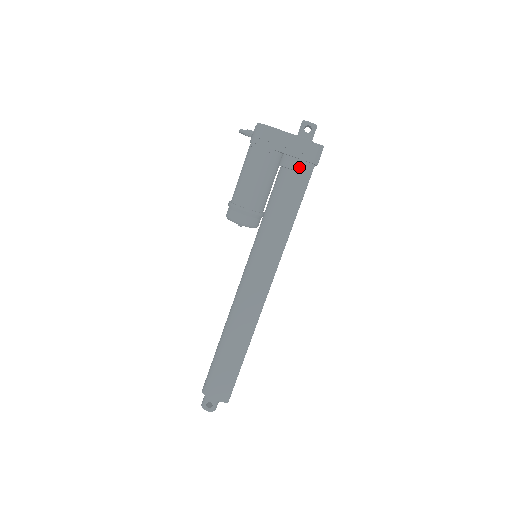
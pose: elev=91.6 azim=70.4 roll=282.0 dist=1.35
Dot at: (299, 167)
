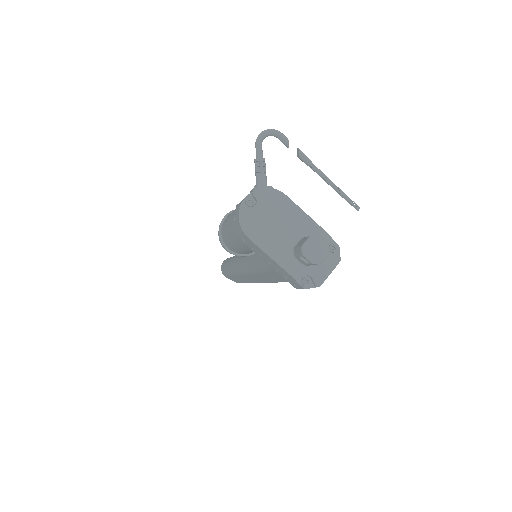
Dot at: occluded
